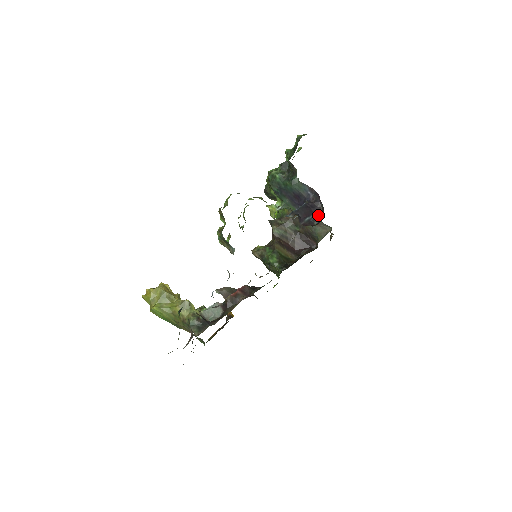
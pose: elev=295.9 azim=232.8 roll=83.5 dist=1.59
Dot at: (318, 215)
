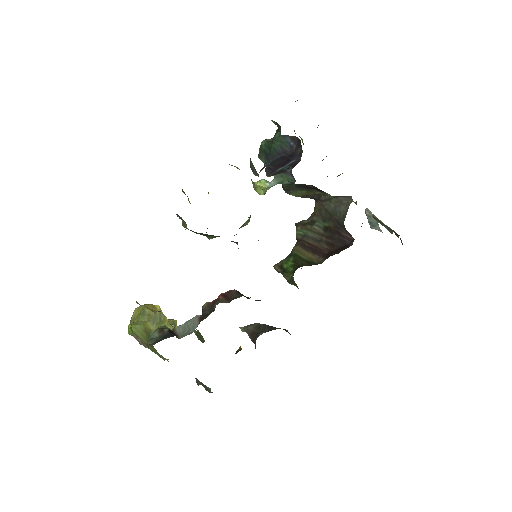
Dot at: (296, 162)
